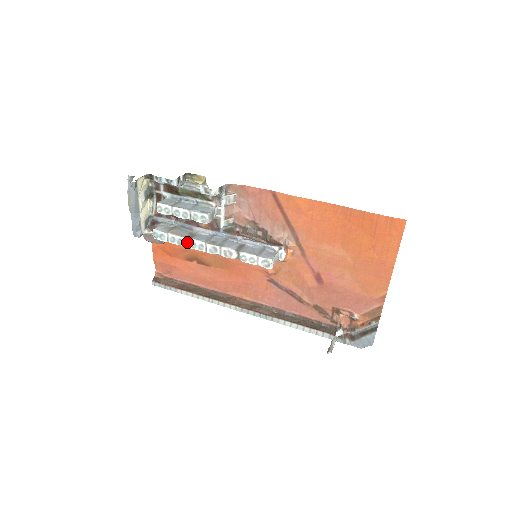
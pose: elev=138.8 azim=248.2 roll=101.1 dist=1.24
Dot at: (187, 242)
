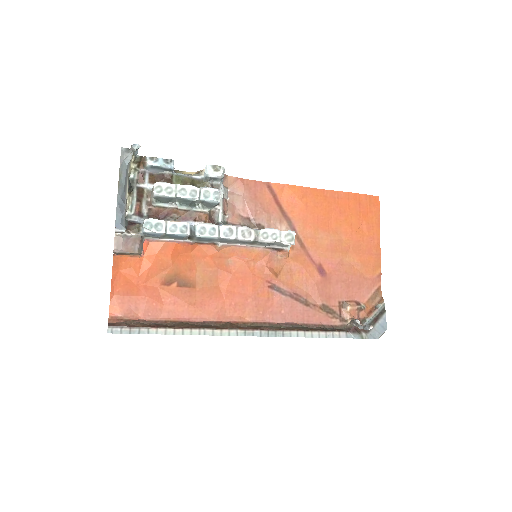
Dot at: (191, 230)
